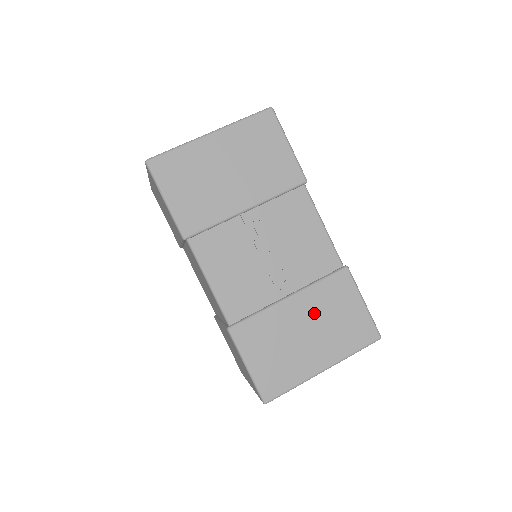
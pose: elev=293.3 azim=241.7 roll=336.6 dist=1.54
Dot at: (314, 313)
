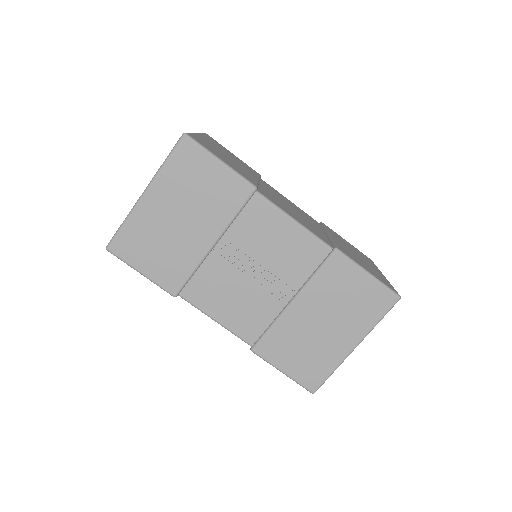
Dot at: (322, 305)
